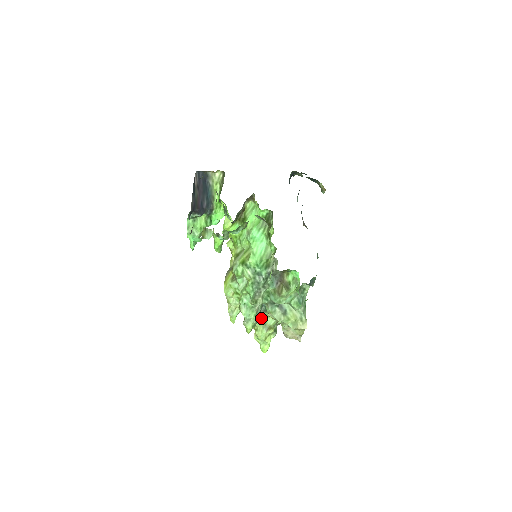
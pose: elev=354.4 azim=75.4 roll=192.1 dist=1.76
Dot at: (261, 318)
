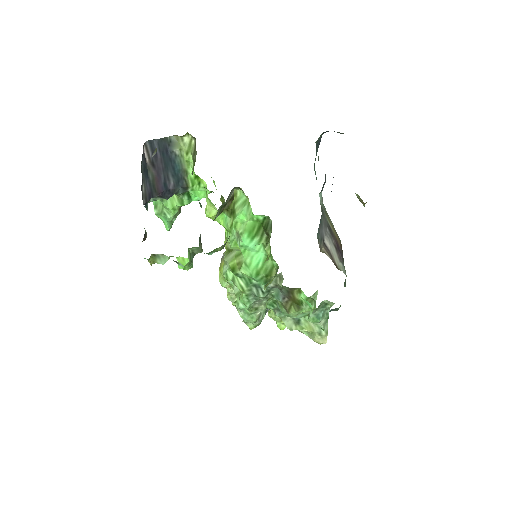
Dot at: occluded
